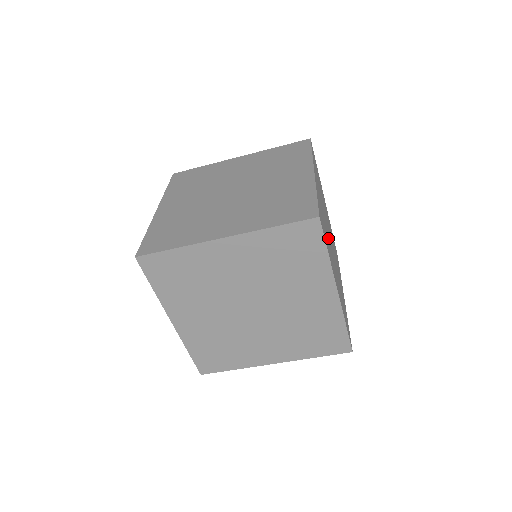
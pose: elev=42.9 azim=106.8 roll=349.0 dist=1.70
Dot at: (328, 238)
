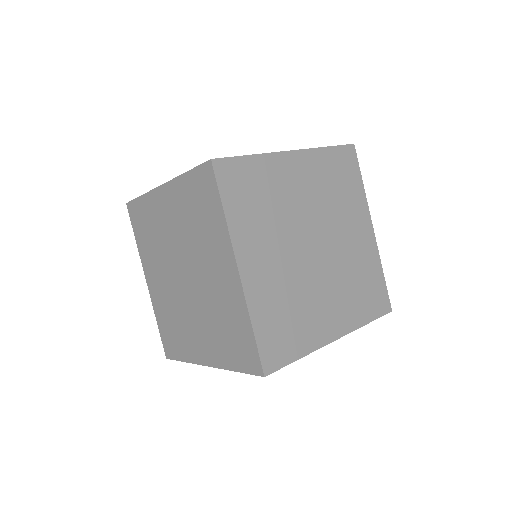
Dot at: (302, 290)
